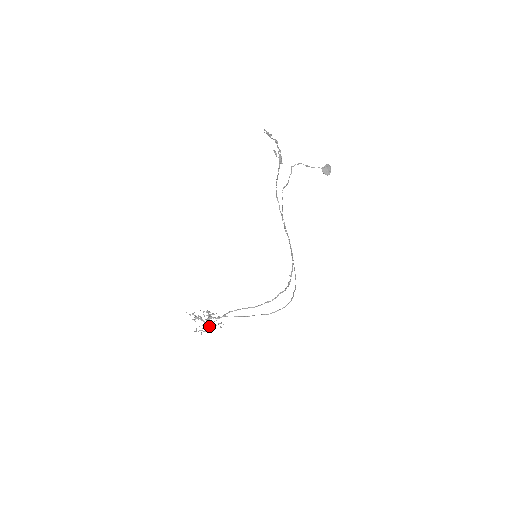
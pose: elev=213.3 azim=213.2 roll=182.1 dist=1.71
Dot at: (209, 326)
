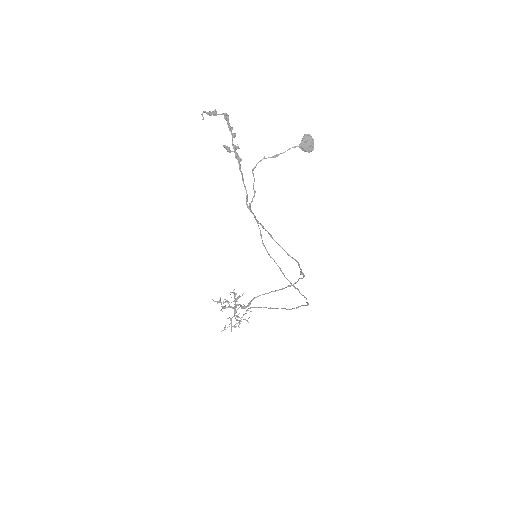
Dot at: occluded
